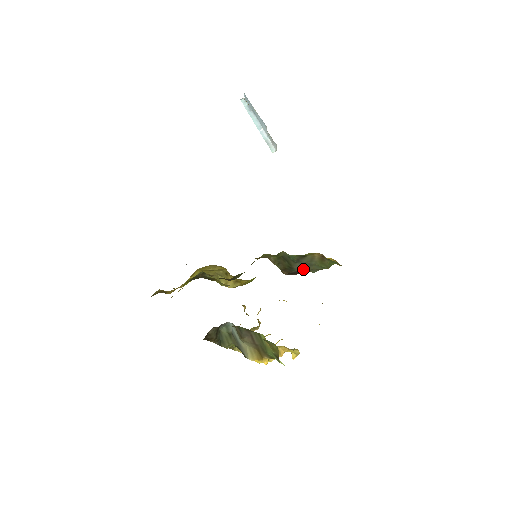
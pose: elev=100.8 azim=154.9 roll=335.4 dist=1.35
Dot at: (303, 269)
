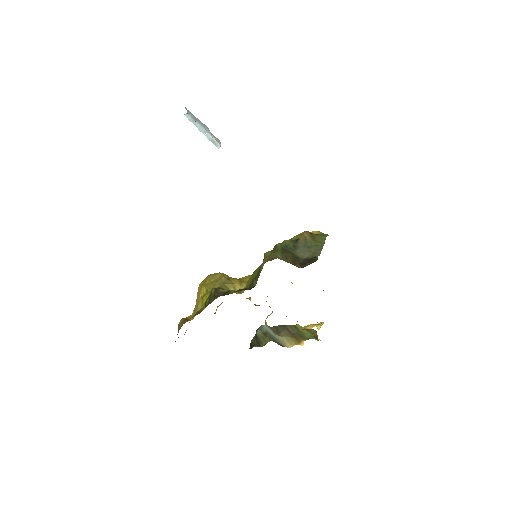
Dot at: (306, 254)
